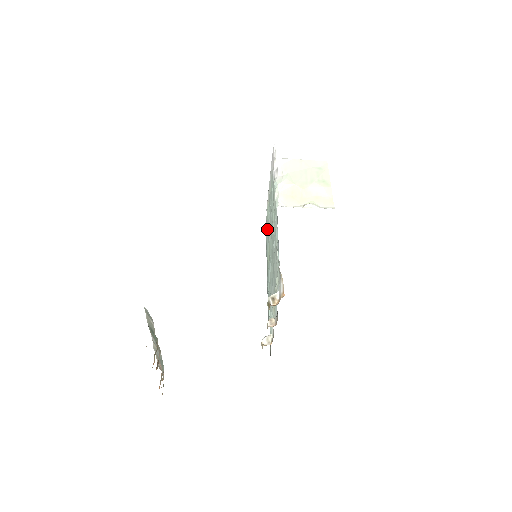
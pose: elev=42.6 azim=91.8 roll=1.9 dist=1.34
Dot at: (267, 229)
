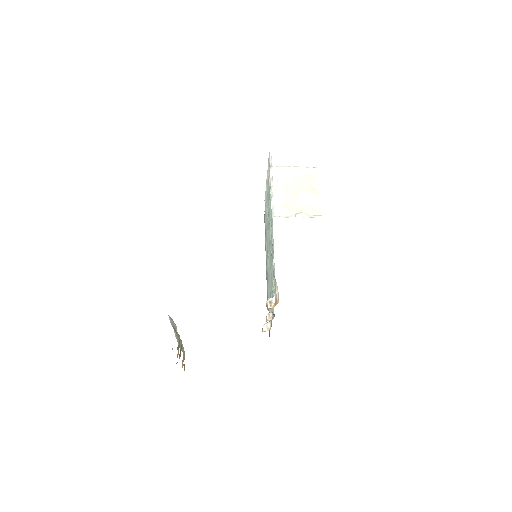
Dot at: (265, 222)
